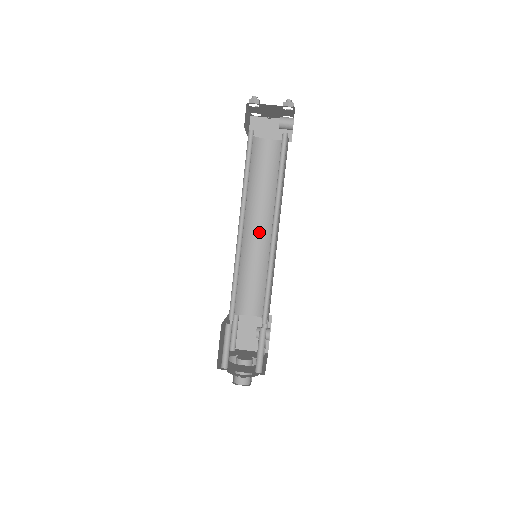
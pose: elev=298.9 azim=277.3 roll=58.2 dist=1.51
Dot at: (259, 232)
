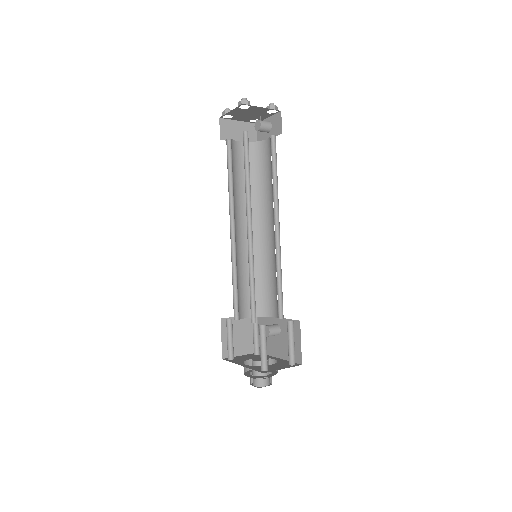
Dot at: (244, 233)
